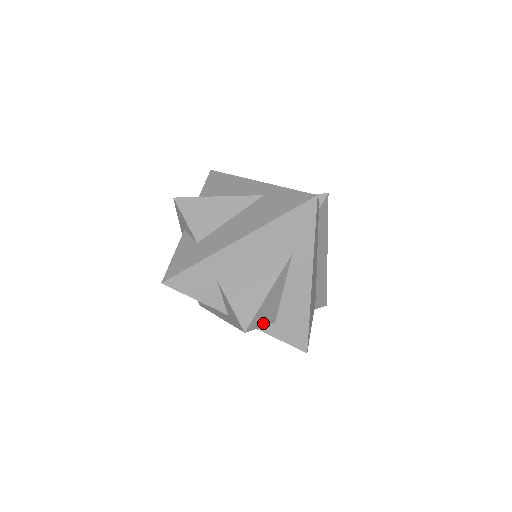
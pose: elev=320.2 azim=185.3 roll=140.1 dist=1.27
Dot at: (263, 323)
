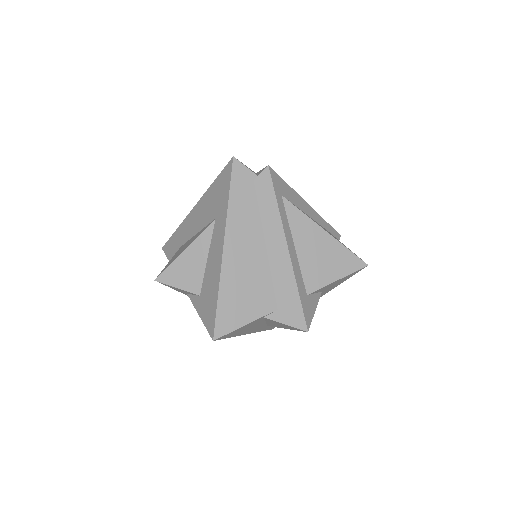
Dot at: (181, 285)
